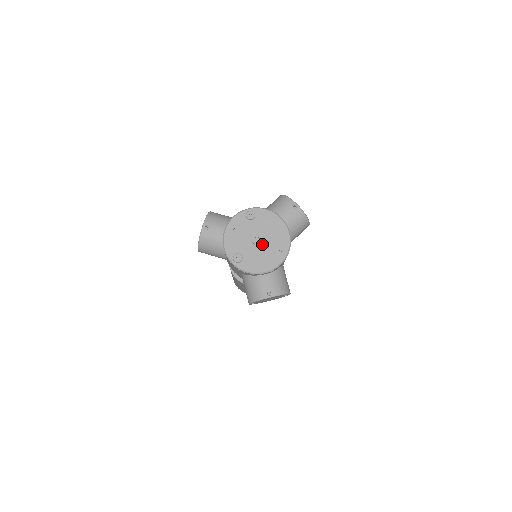
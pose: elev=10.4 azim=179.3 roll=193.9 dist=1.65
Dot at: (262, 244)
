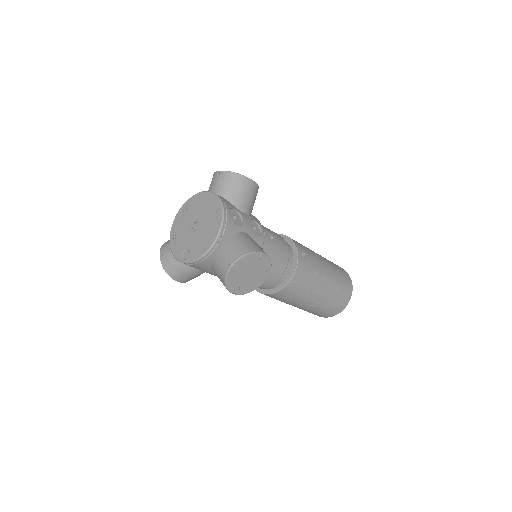
Dot at: (200, 225)
